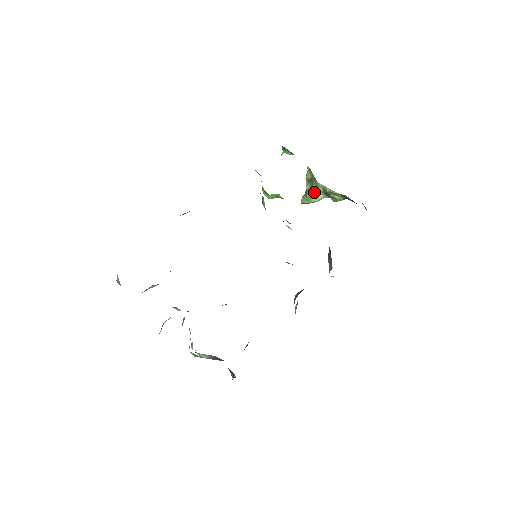
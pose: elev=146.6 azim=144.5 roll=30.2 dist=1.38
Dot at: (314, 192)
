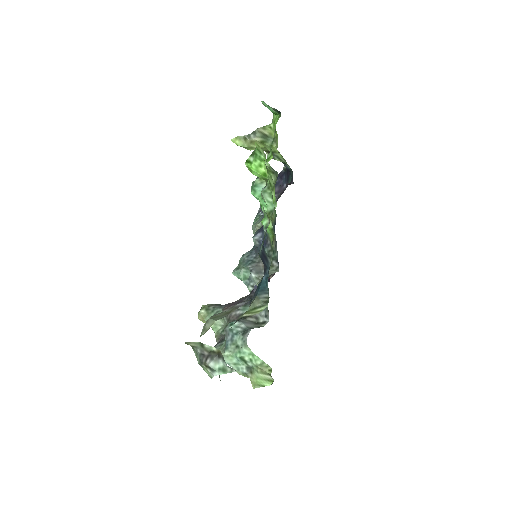
Dot at: (261, 147)
